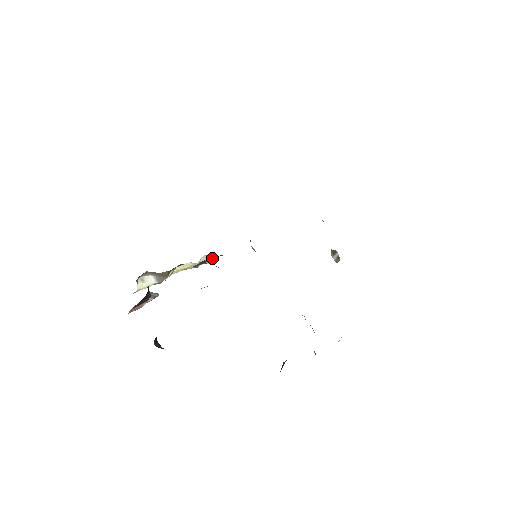
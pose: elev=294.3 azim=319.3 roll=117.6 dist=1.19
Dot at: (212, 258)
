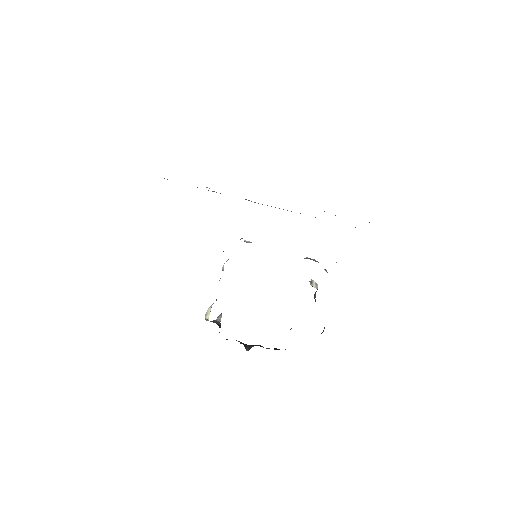
Dot at: occluded
